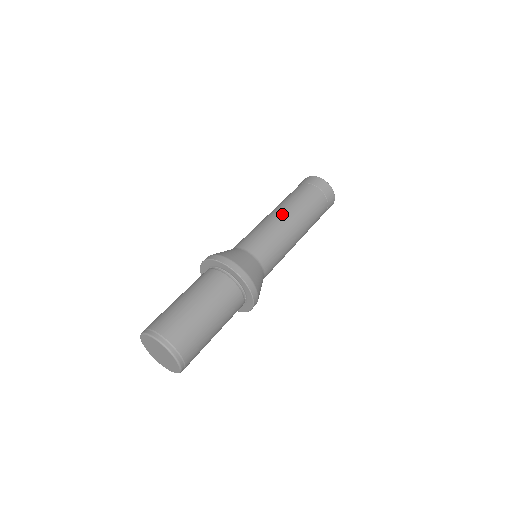
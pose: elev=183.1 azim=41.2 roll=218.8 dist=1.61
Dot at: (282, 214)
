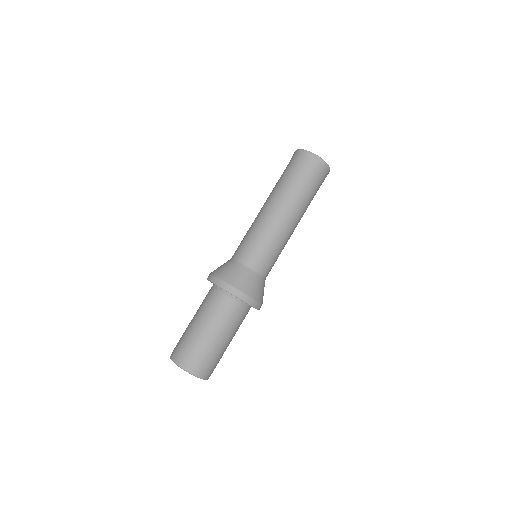
Dot at: (277, 214)
